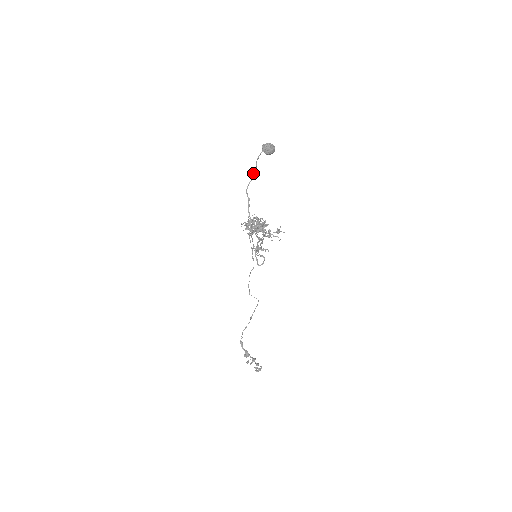
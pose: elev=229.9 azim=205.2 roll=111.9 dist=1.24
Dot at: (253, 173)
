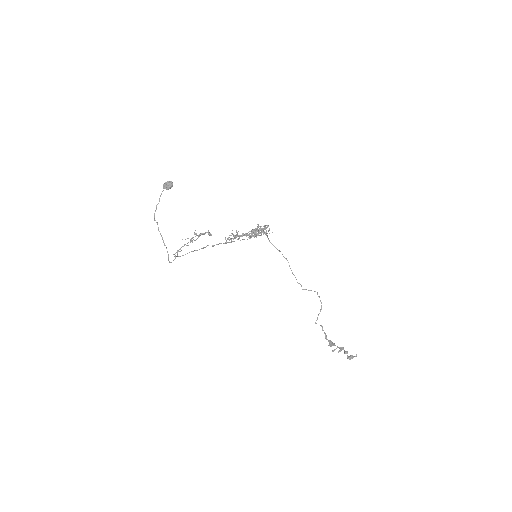
Dot at: (156, 206)
